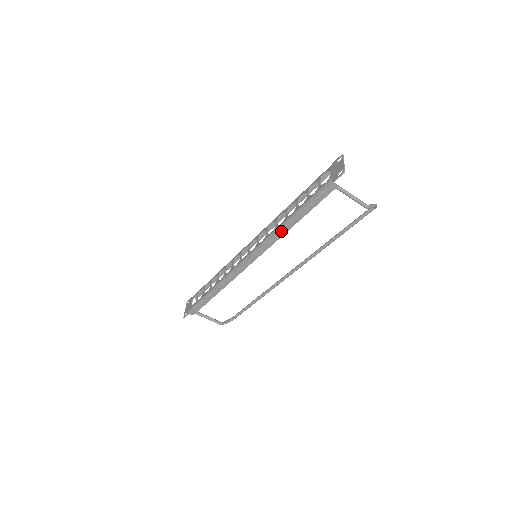
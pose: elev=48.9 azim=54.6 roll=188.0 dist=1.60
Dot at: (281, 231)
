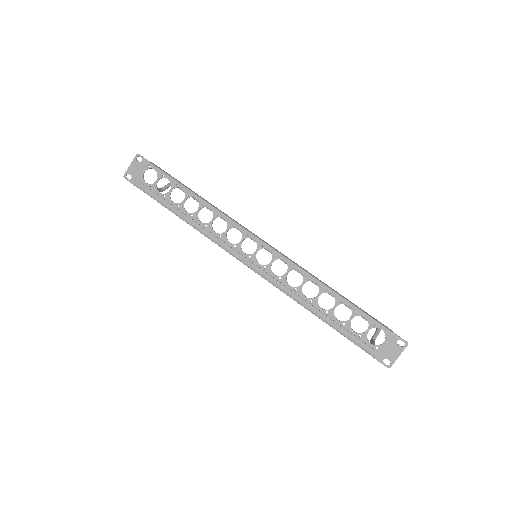
Dot at: (299, 303)
